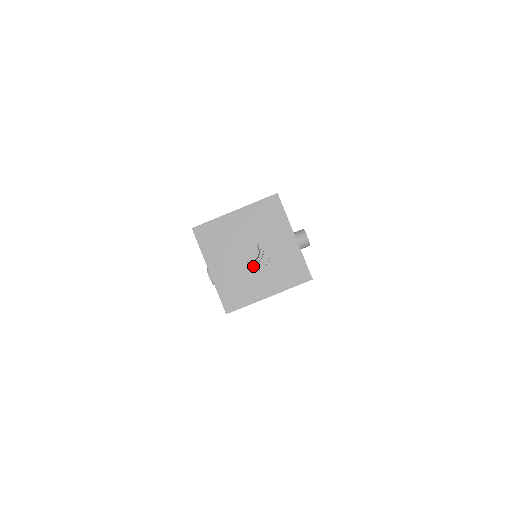
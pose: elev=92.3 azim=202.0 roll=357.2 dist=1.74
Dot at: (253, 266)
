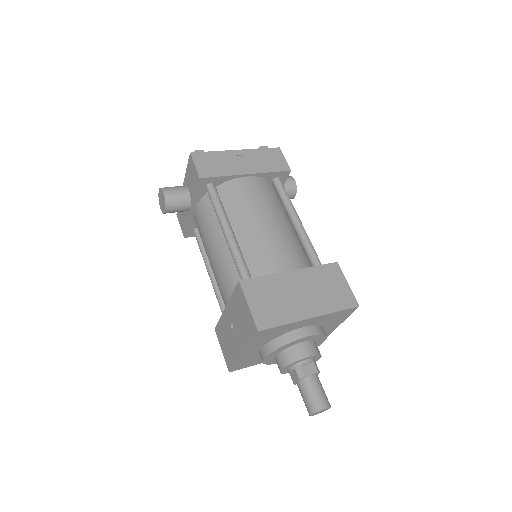
Dot at: occluded
